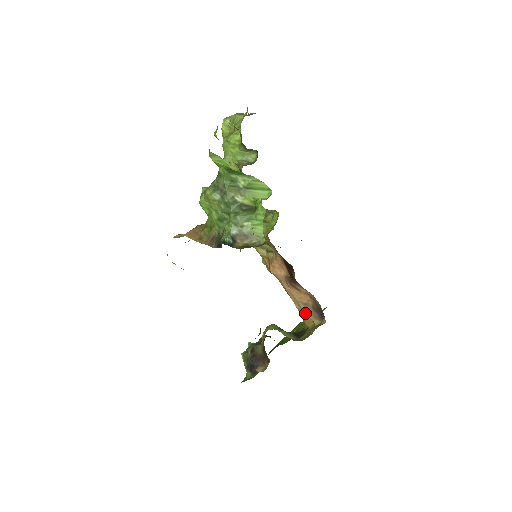
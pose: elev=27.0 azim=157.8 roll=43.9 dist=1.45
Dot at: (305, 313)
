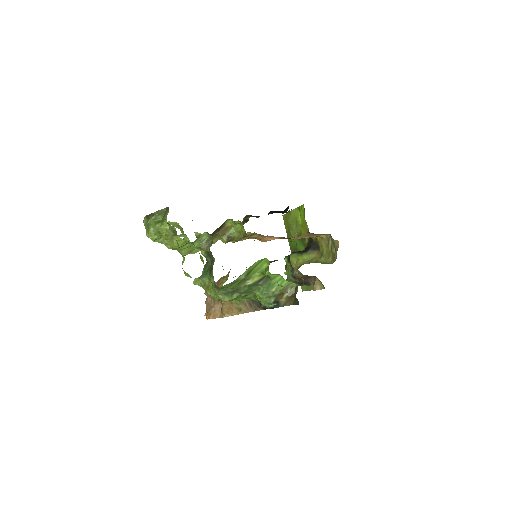
Dot at: occluded
